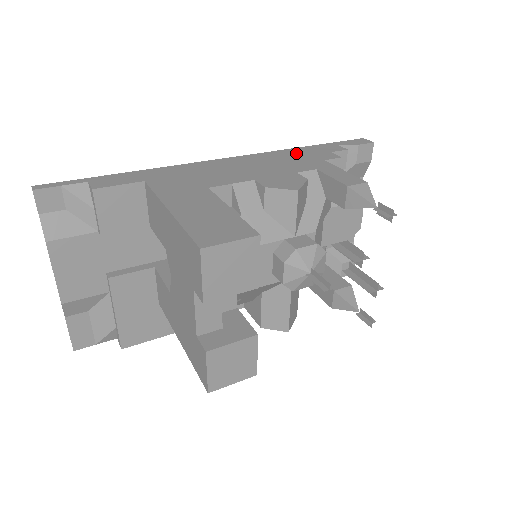
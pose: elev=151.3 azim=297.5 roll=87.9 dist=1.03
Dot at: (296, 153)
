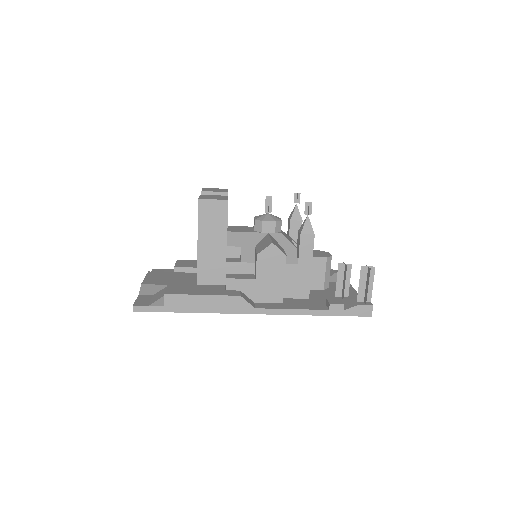
Dot at: occluded
